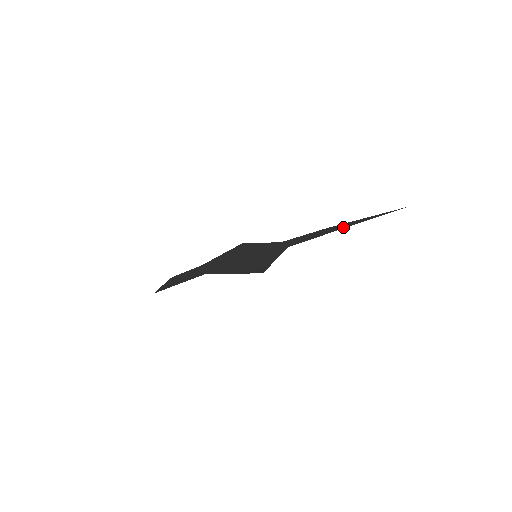
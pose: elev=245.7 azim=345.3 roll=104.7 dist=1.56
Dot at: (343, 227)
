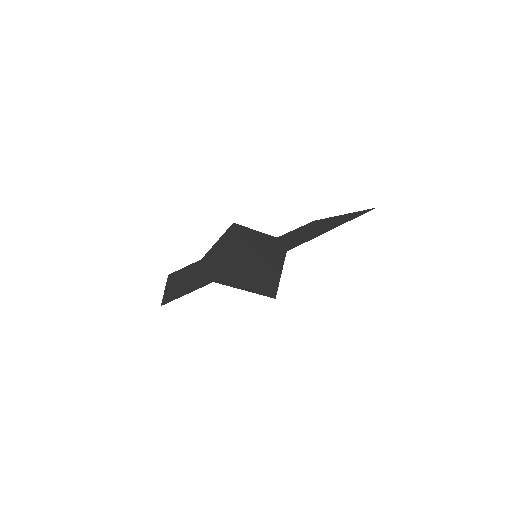
Dot at: (330, 228)
